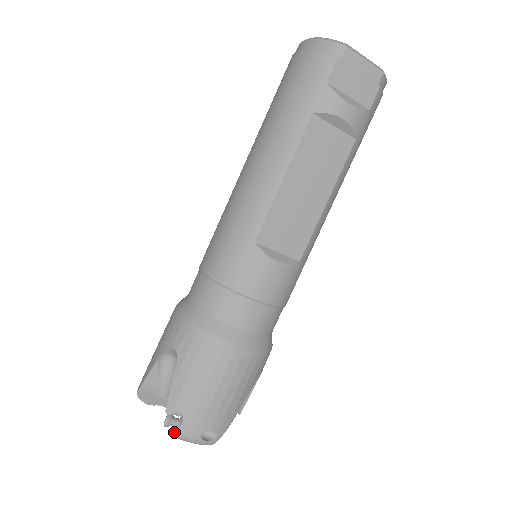
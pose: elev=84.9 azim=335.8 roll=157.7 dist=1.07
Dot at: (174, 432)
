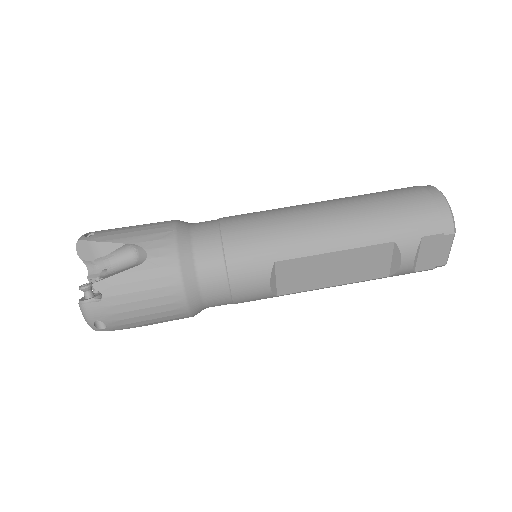
Dot at: (83, 300)
